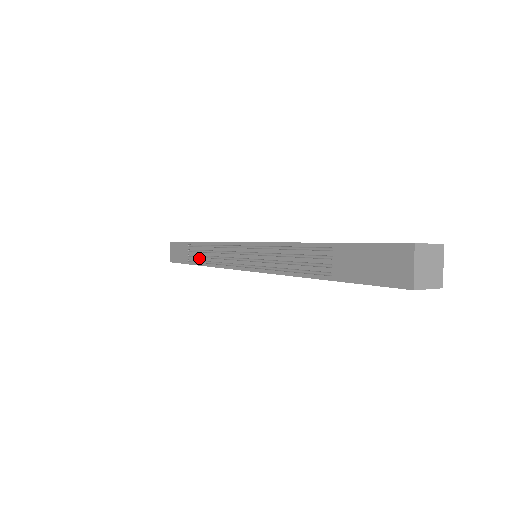
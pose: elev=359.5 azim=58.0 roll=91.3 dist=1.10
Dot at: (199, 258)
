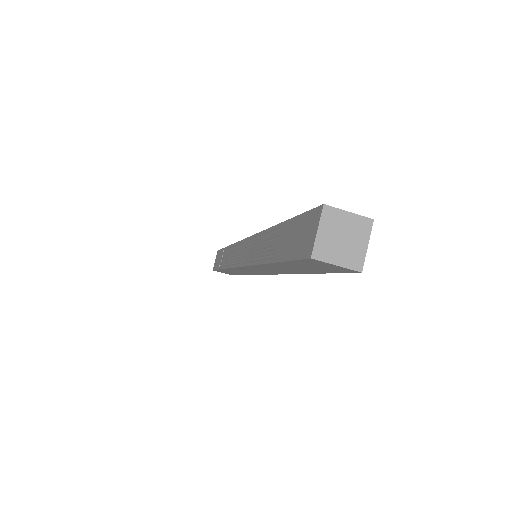
Dot at: (224, 261)
